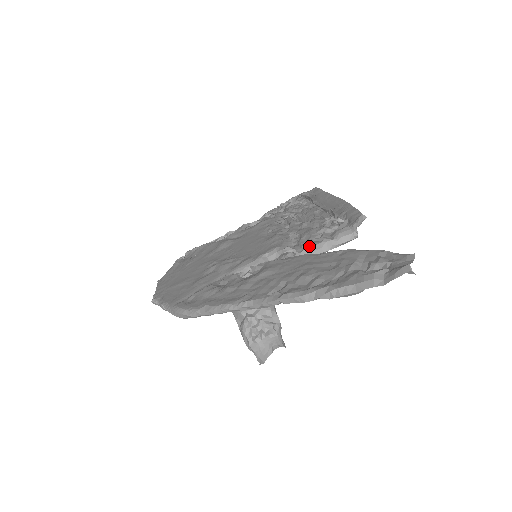
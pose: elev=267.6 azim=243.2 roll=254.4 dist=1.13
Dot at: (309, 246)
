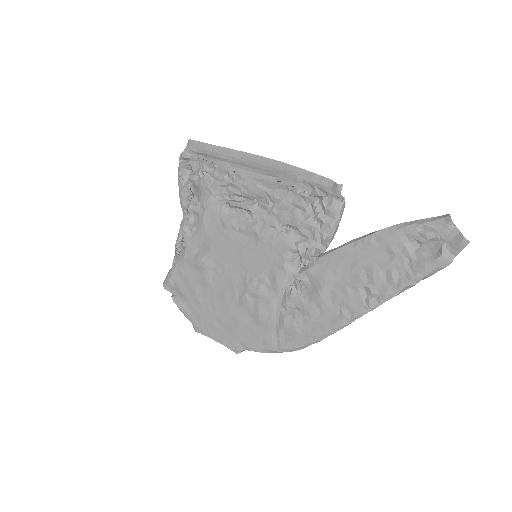
Dot at: (325, 238)
